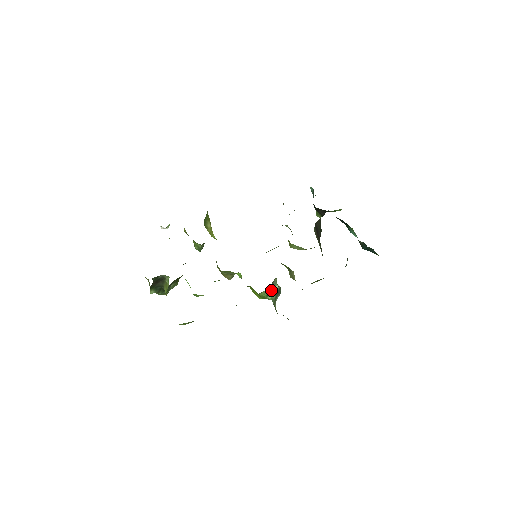
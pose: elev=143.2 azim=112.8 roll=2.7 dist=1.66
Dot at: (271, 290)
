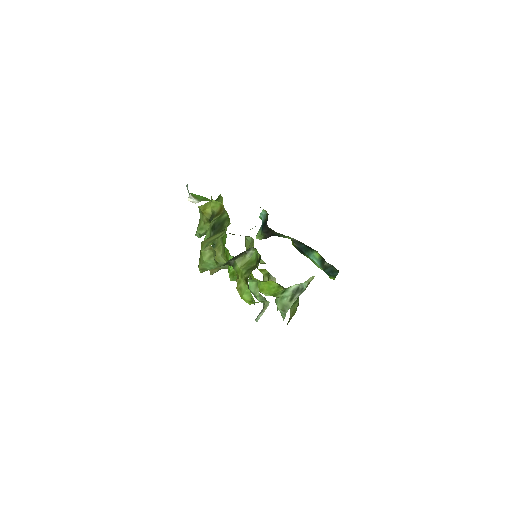
Dot at: (289, 288)
